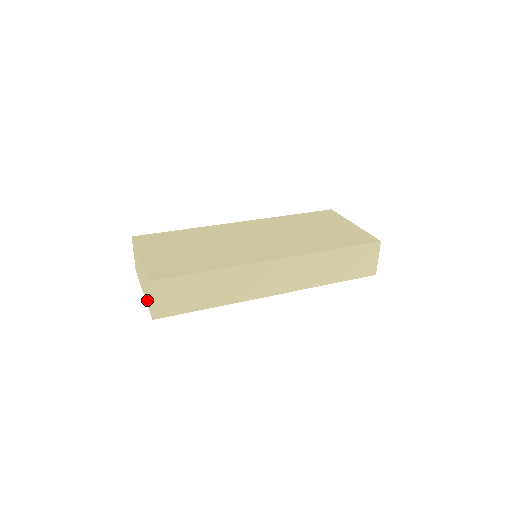
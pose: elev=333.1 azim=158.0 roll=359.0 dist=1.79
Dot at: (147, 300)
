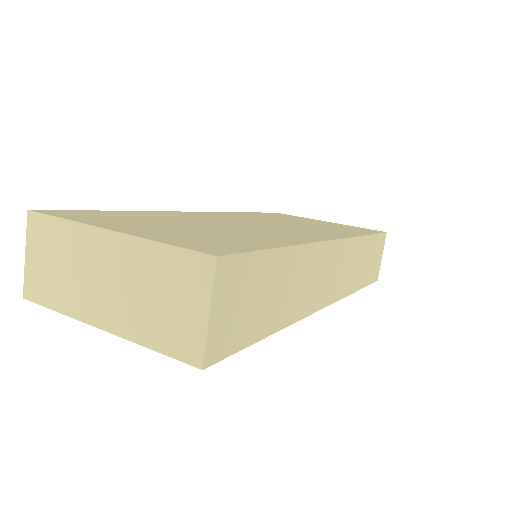
Dot at: (156, 330)
